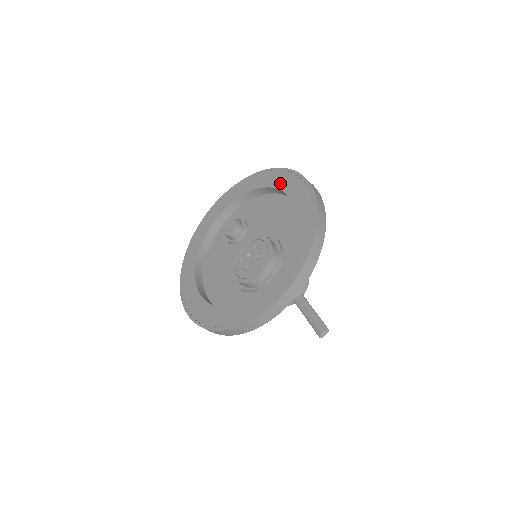
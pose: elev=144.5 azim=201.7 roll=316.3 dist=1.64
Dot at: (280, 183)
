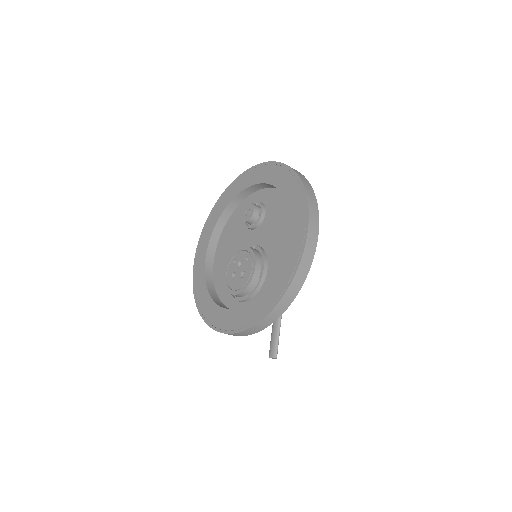
Dot at: (293, 210)
